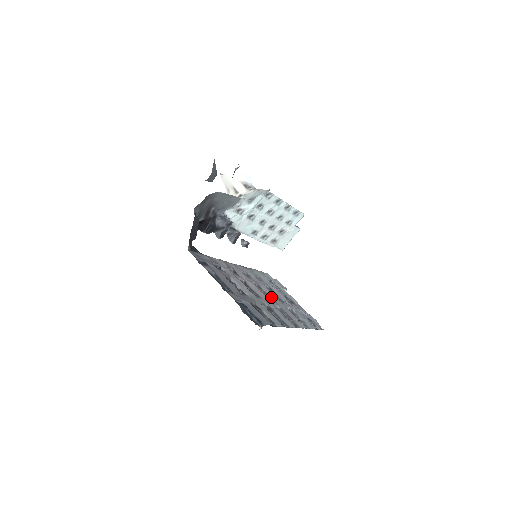
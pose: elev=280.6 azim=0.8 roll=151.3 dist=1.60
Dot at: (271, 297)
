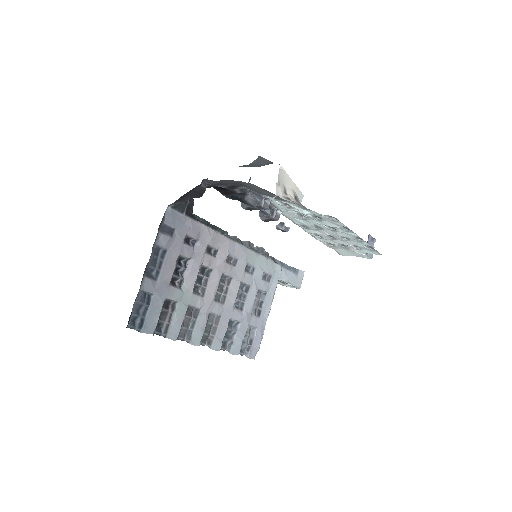
Dot at: (227, 299)
